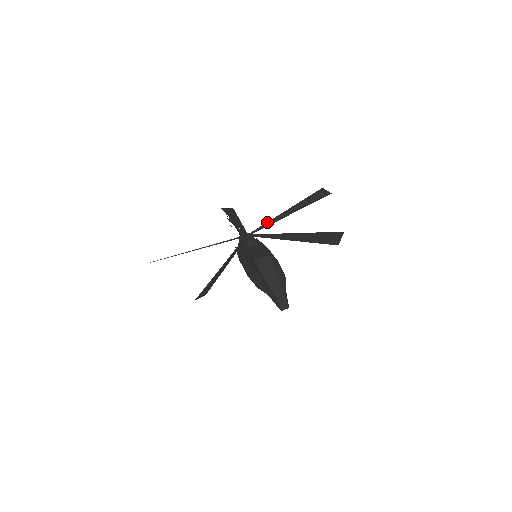
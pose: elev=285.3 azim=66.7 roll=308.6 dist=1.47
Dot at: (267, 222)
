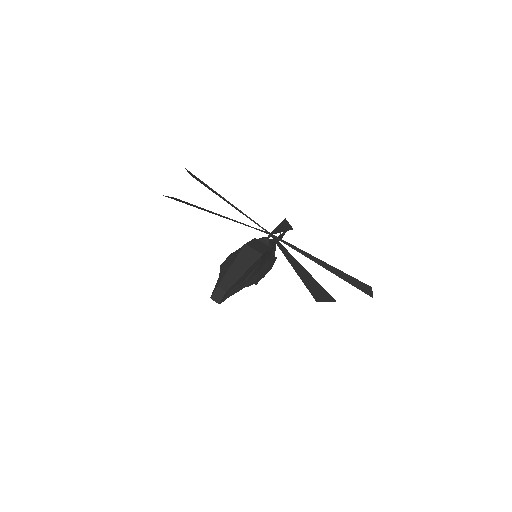
Dot at: occluded
